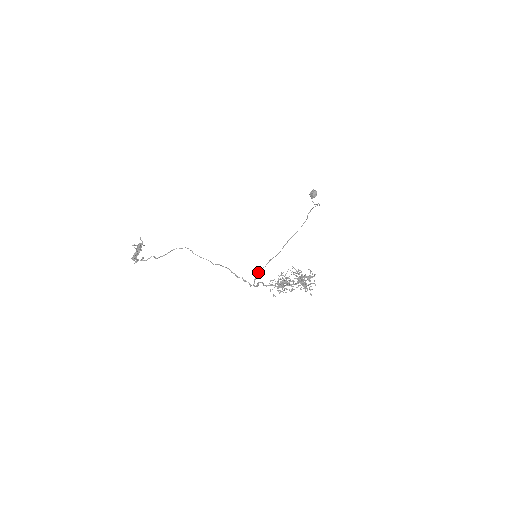
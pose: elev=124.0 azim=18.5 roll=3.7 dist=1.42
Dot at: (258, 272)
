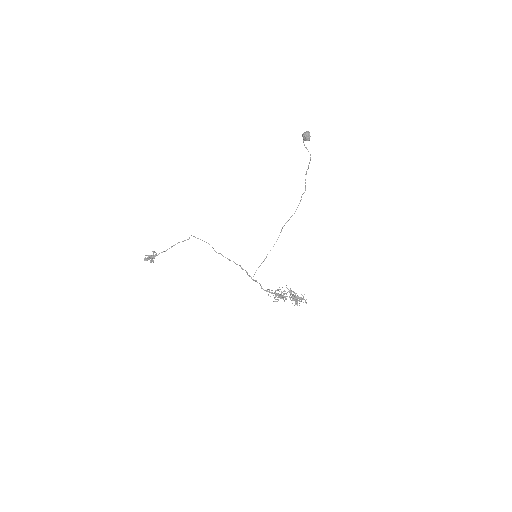
Dot at: occluded
